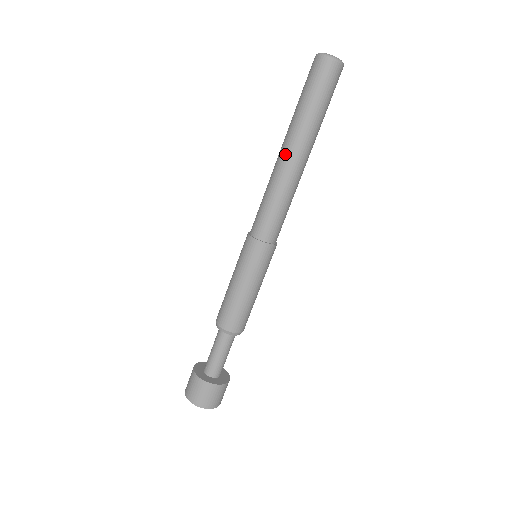
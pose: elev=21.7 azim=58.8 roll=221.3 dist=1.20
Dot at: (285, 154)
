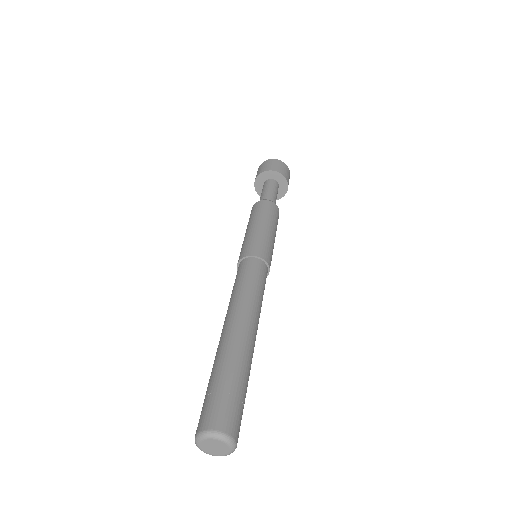
Dot at: occluded
